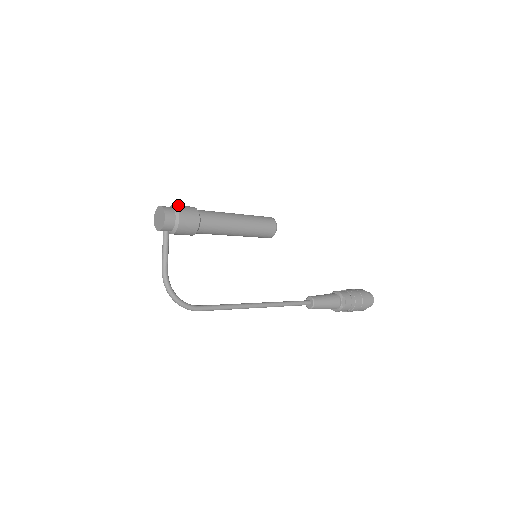
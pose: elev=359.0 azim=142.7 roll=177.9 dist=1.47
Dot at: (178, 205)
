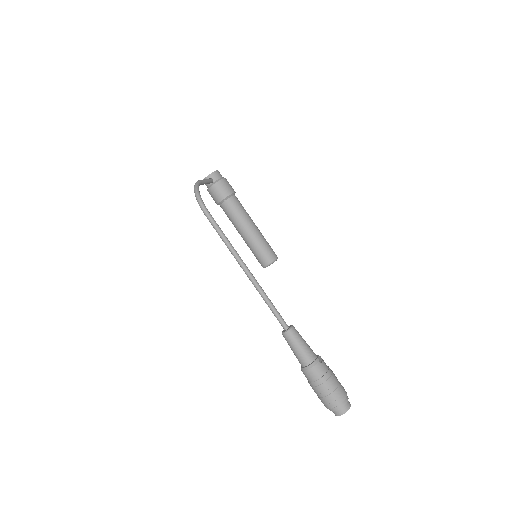
Dot at: occluded
